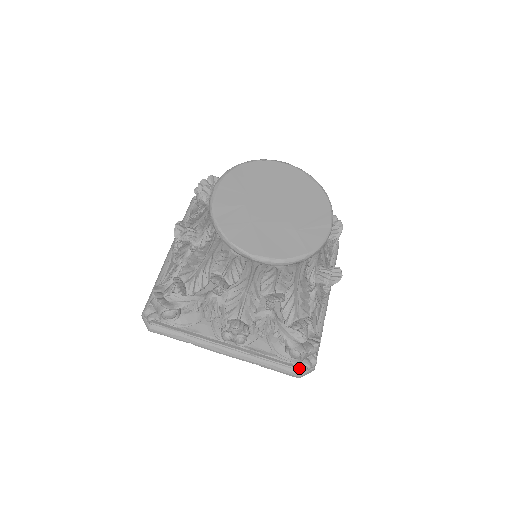
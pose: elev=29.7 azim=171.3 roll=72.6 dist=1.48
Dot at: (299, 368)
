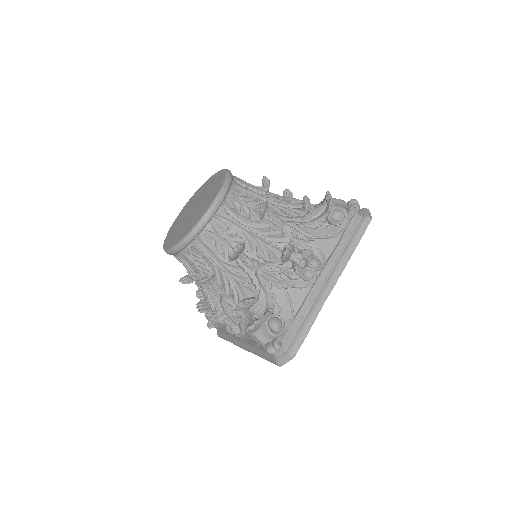
Dot at: (273, 354)
